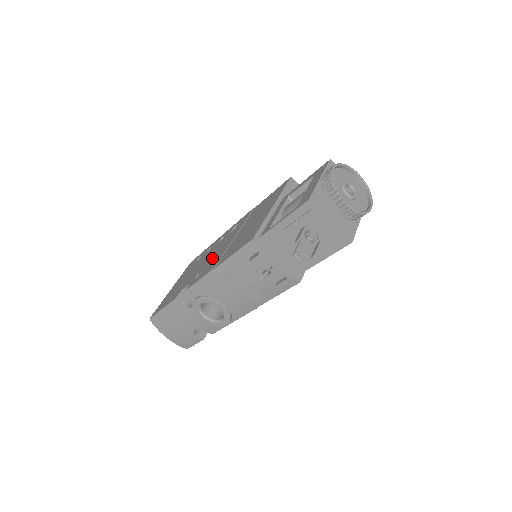
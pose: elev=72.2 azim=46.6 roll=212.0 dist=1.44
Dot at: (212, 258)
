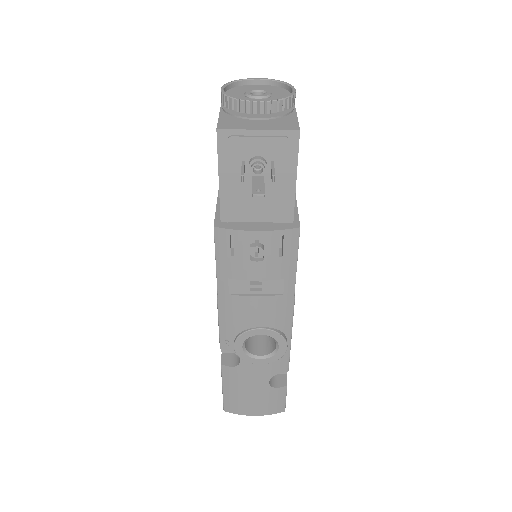
Dot at: occluded
